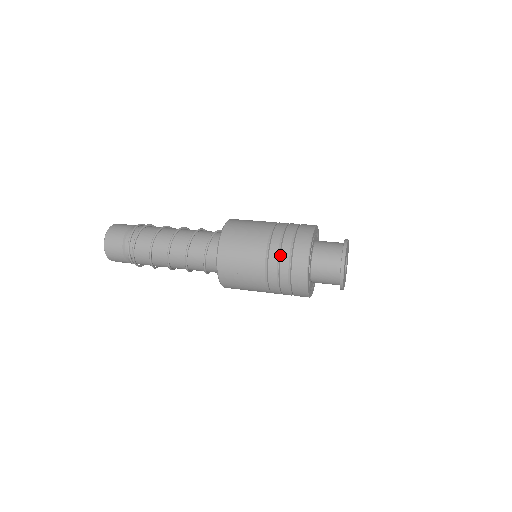
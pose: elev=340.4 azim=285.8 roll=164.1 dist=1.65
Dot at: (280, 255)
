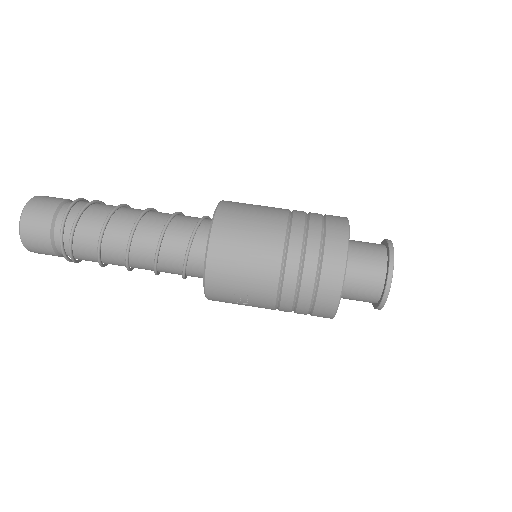
Dot at: (299, 292)
